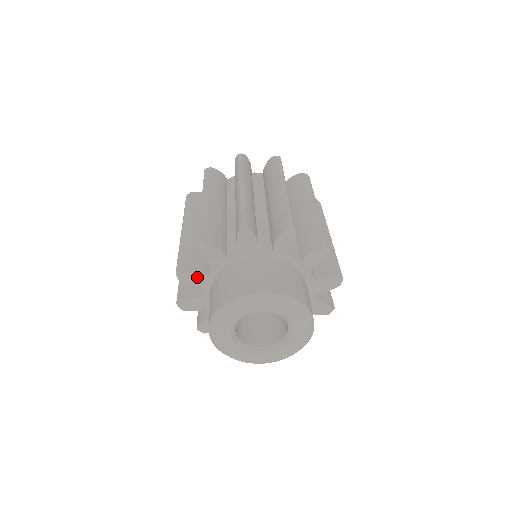
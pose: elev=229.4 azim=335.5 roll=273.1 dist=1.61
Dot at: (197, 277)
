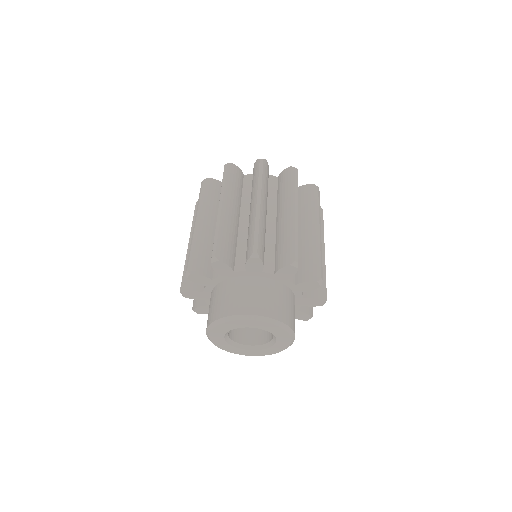
Dot at: (204, 308)
